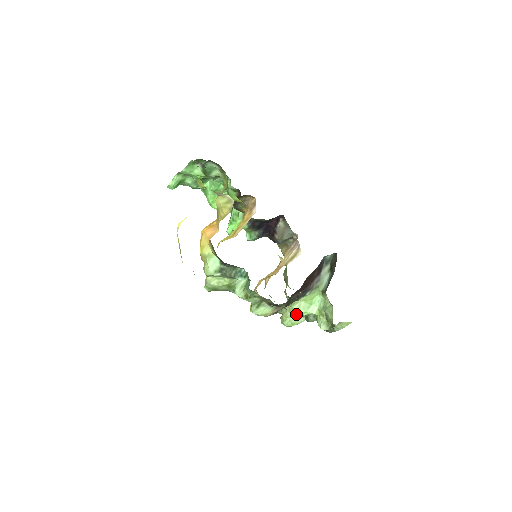
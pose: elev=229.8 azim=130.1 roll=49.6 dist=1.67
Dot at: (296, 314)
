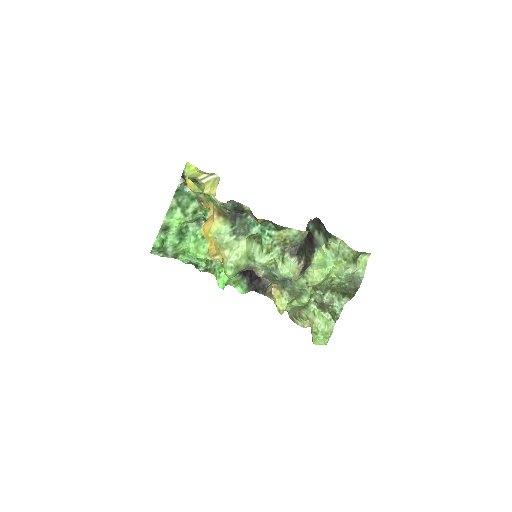
Dot at: (320, 275)
